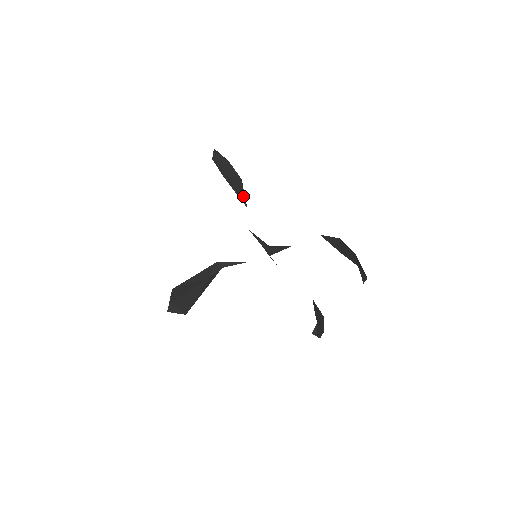
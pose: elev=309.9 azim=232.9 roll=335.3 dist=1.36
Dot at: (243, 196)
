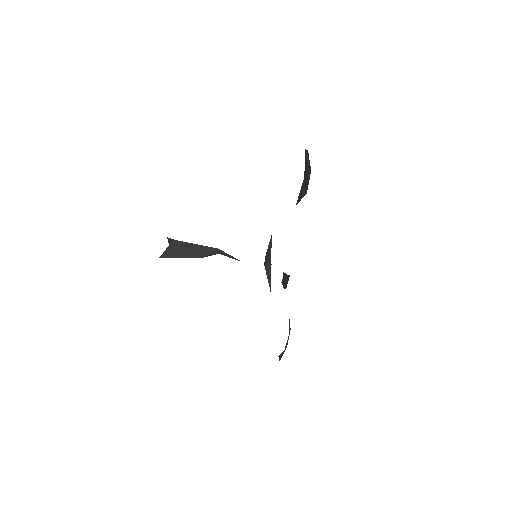
Dot at: (300, 198)
